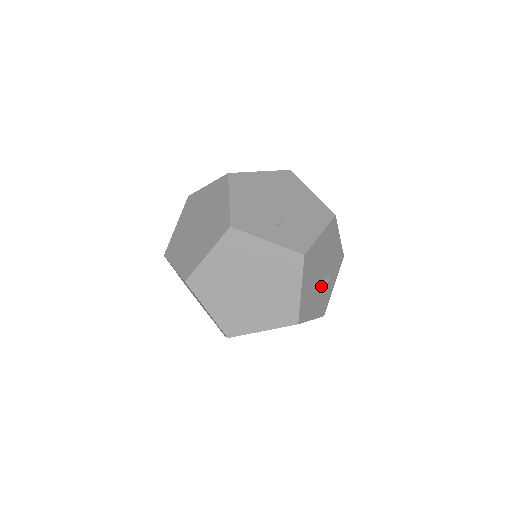
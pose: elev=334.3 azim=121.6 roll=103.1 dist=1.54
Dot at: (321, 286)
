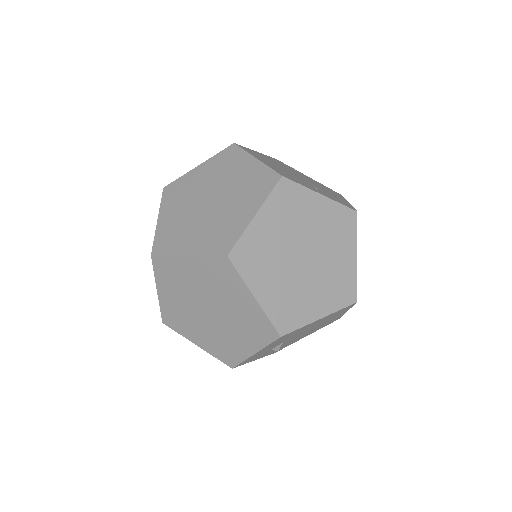
Dot at: occluded
